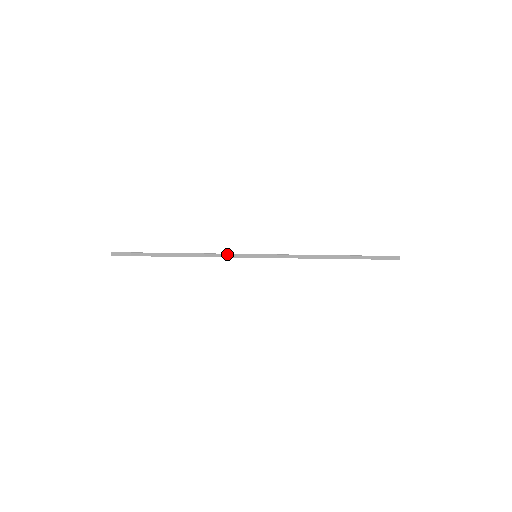
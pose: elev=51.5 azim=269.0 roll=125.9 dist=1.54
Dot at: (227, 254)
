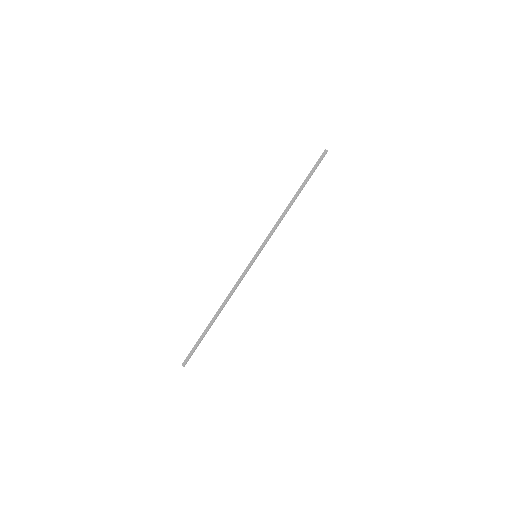
Dot at: (240, 277)
